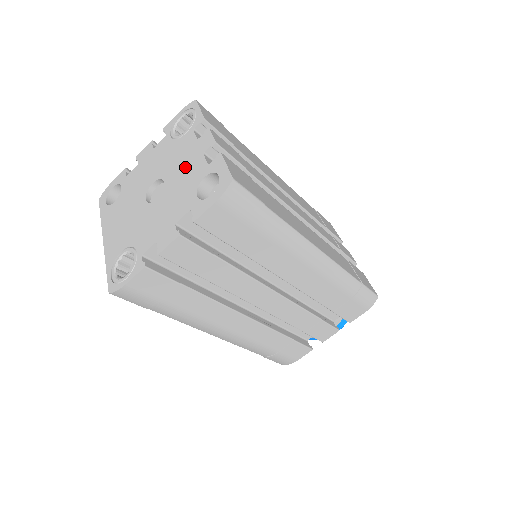
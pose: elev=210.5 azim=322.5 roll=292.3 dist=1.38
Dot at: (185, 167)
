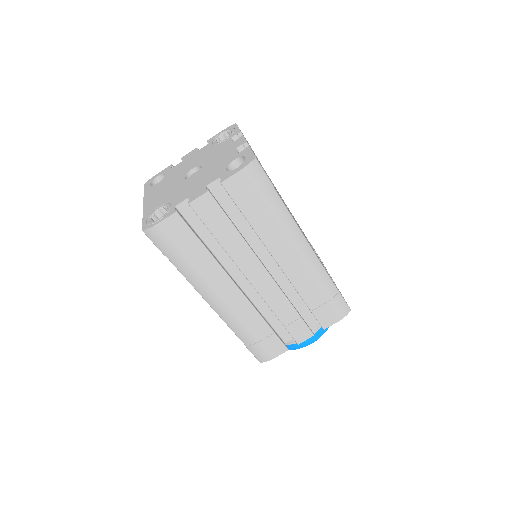
Dot at: (220, 157)
